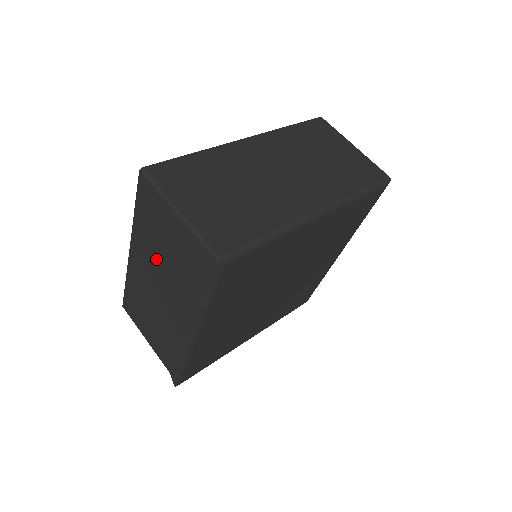
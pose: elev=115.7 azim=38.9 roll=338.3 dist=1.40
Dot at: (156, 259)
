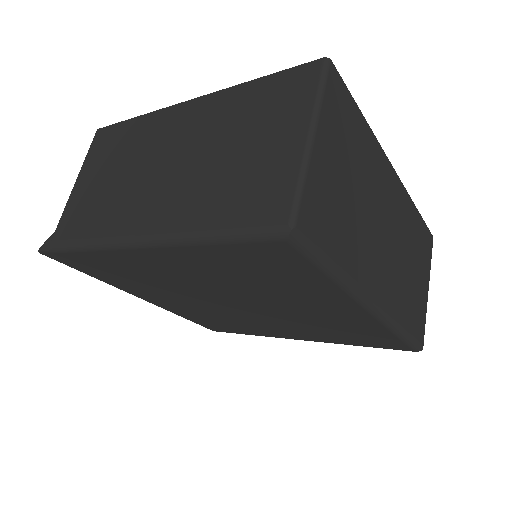
Dot at: (209, 141)
